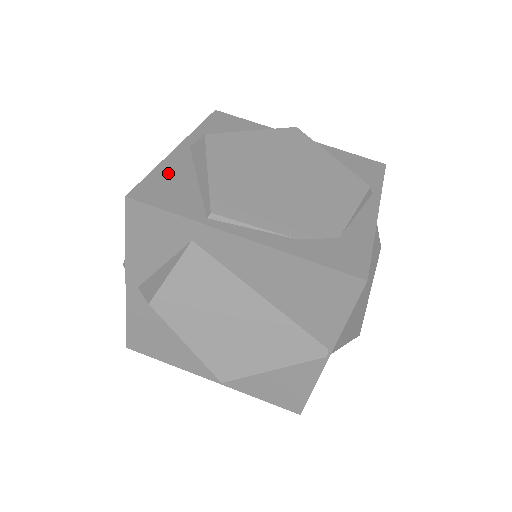
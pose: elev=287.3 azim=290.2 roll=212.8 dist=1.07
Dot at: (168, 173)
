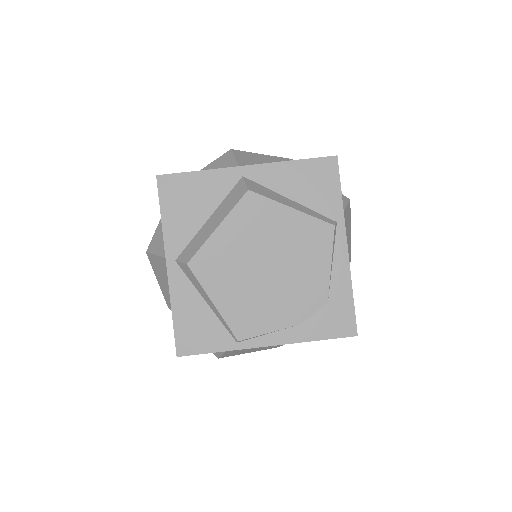
Dot at: (184, 310)
